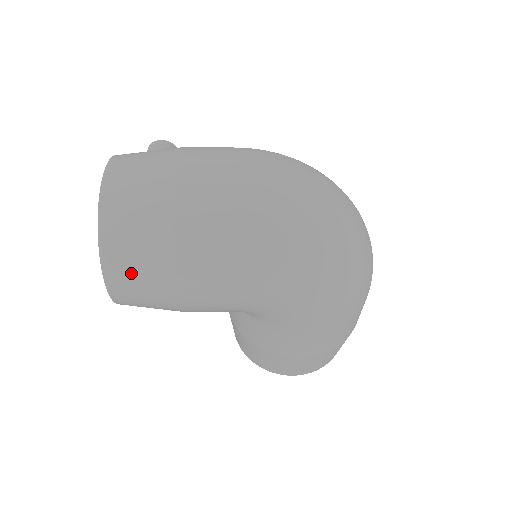
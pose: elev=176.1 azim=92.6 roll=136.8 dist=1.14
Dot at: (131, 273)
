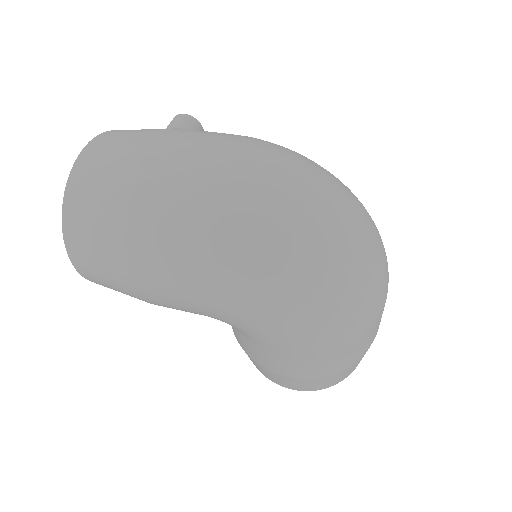
Dot at: (91, 259)
